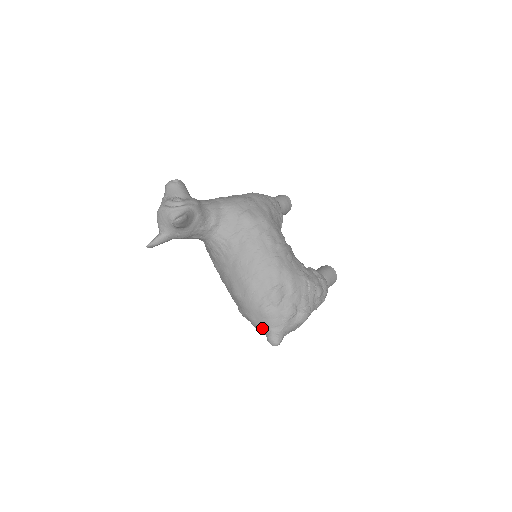
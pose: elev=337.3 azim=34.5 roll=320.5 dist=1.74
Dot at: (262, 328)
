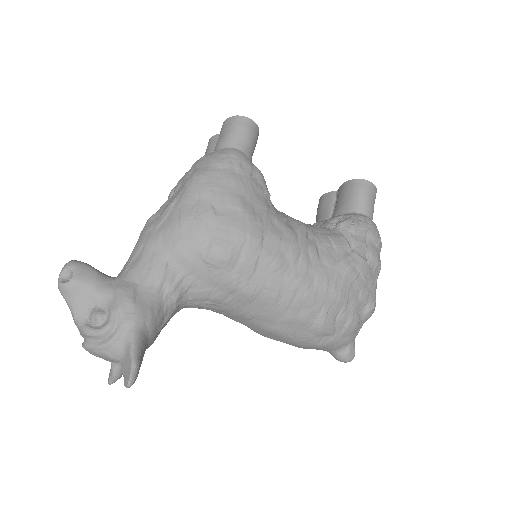
Dot at: occluded
